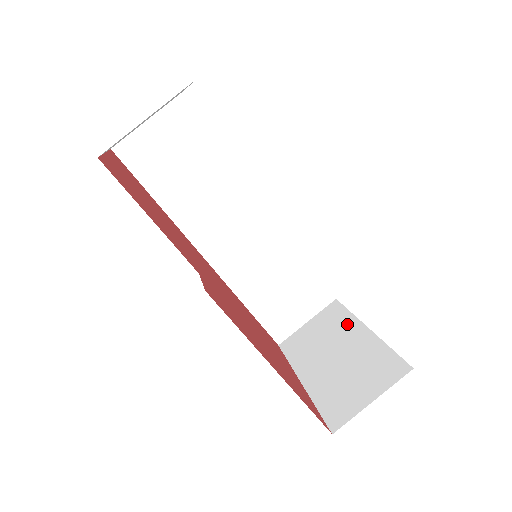
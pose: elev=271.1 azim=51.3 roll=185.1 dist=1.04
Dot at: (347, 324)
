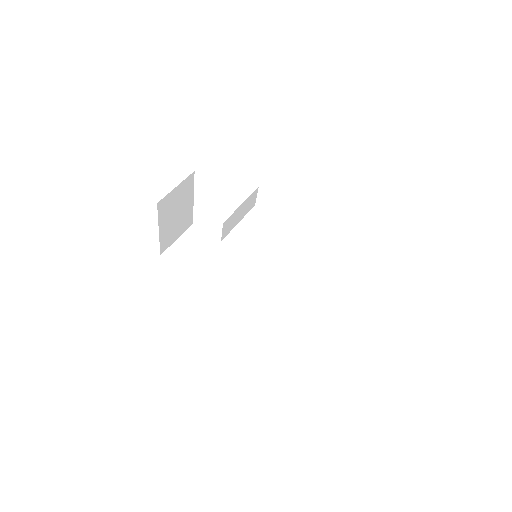
Dot at: occluded
